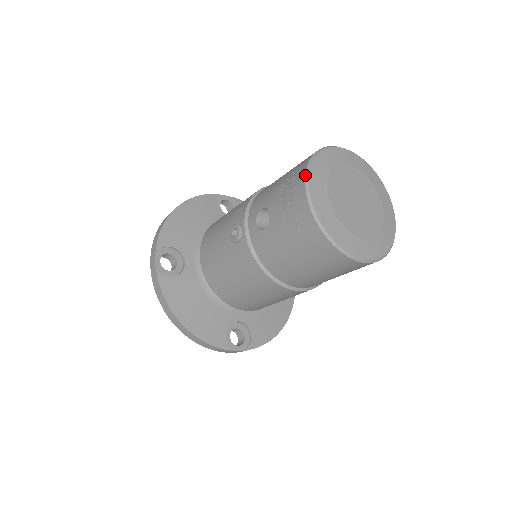
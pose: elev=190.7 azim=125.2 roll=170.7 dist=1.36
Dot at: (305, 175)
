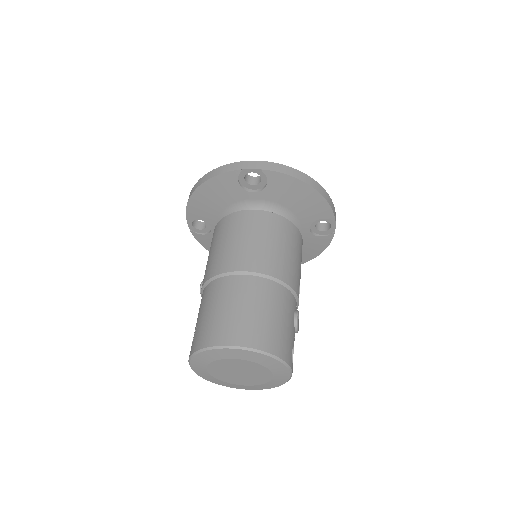
Dot at: (188, 360)
